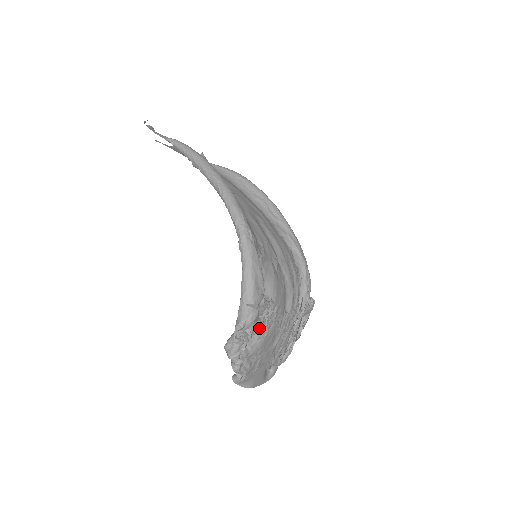
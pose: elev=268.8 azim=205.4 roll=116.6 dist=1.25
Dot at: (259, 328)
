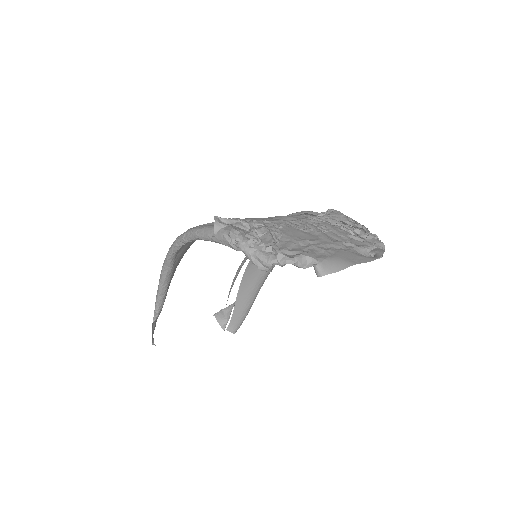
Dot at: (260, 233)
